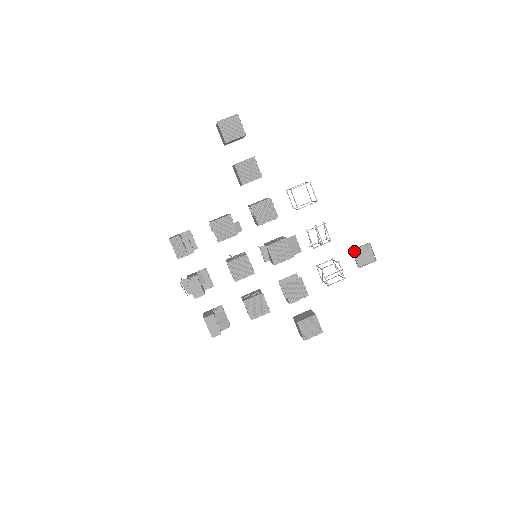
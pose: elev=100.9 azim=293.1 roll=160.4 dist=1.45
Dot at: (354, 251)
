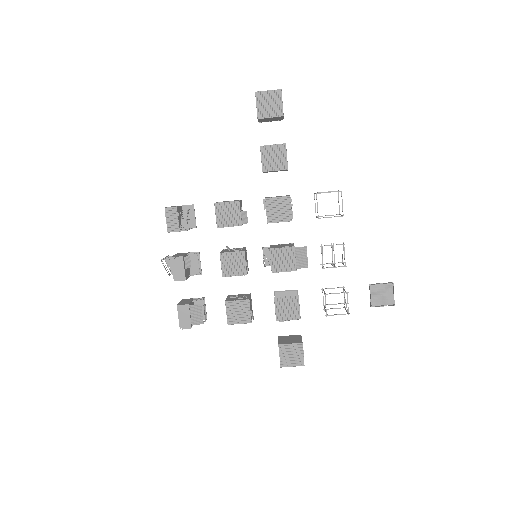
Dot at: (372, 286)
